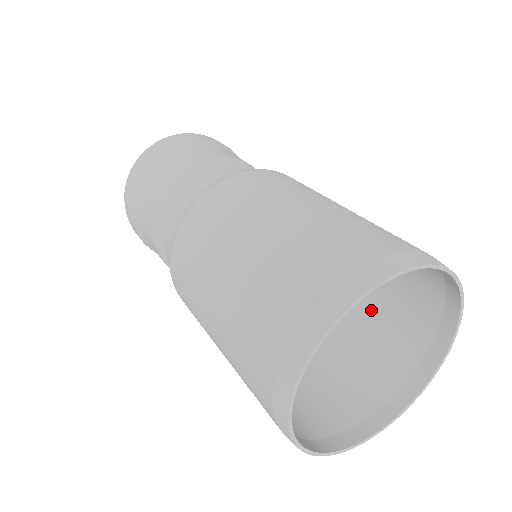
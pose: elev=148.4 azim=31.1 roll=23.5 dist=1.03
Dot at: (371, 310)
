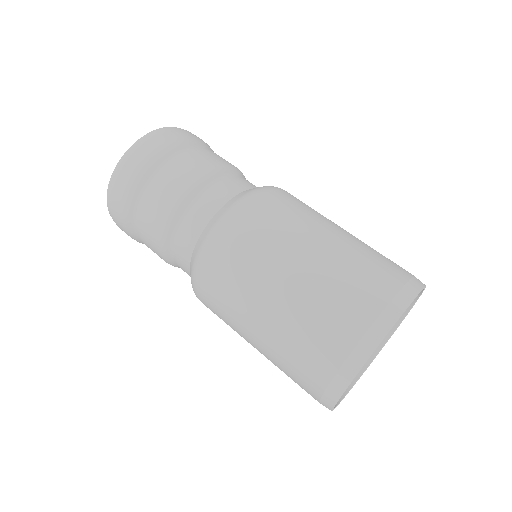
Dot at: occluded
